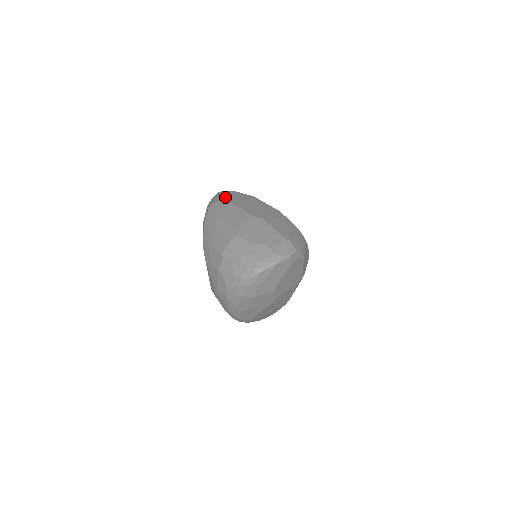
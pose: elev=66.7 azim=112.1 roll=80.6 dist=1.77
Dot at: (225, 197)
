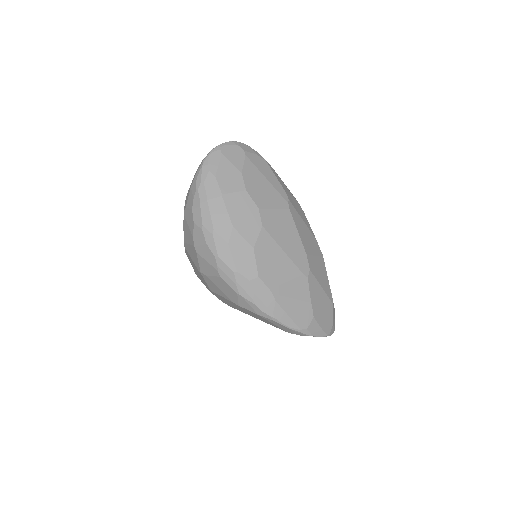
Dot at: occluded
